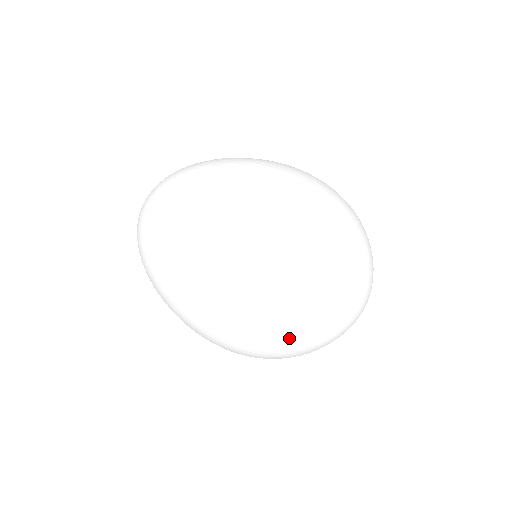
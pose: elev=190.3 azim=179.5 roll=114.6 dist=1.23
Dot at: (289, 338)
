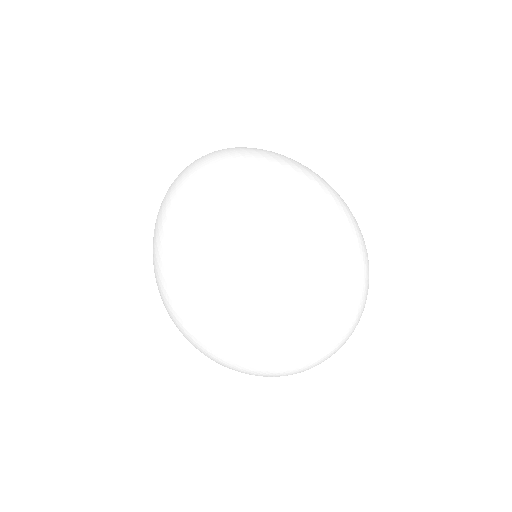
Dot at: (196, 314)
